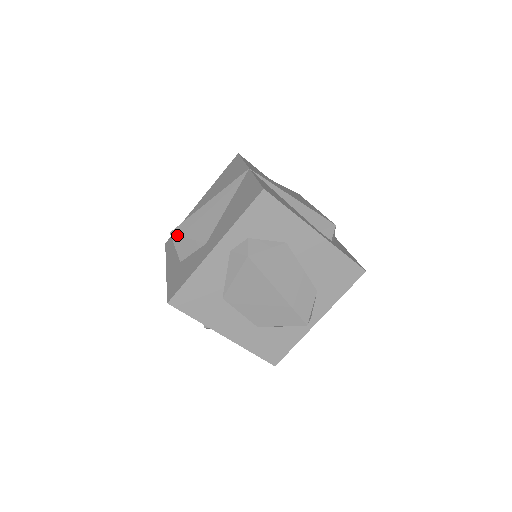
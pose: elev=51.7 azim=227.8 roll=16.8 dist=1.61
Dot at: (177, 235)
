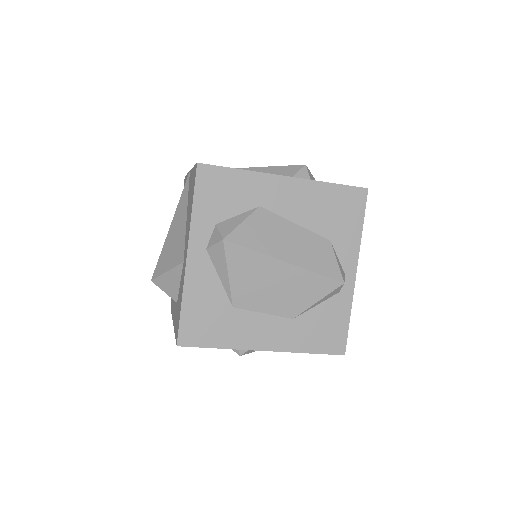
Dot at: (157, 277)
